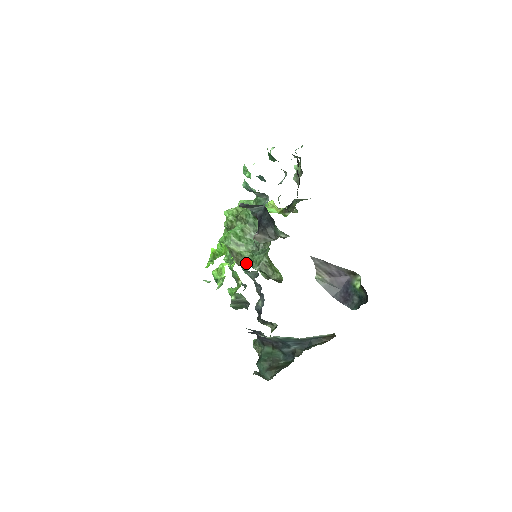
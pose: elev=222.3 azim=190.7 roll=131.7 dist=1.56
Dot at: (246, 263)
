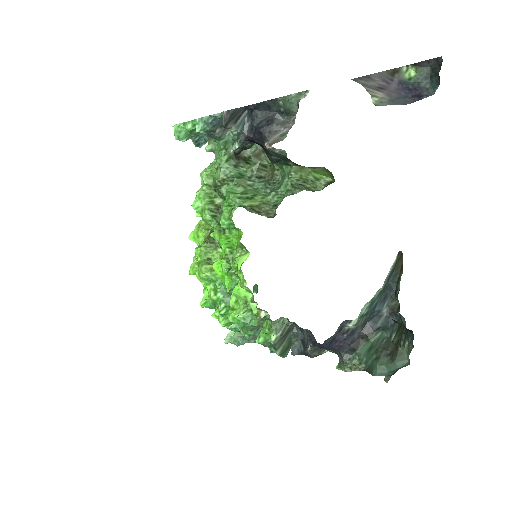
Dot at: occluded
